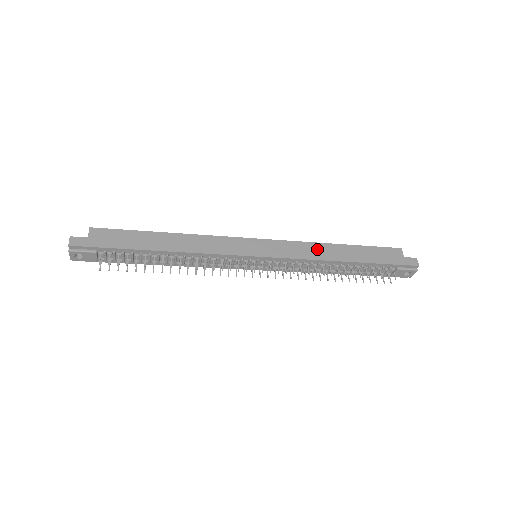
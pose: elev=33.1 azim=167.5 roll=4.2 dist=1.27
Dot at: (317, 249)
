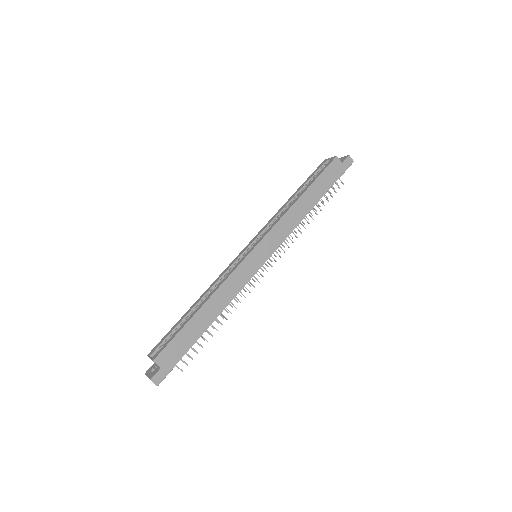
Dot at: (292, 216)
